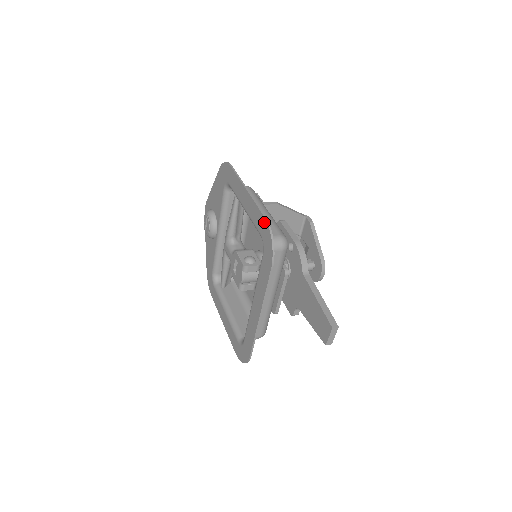
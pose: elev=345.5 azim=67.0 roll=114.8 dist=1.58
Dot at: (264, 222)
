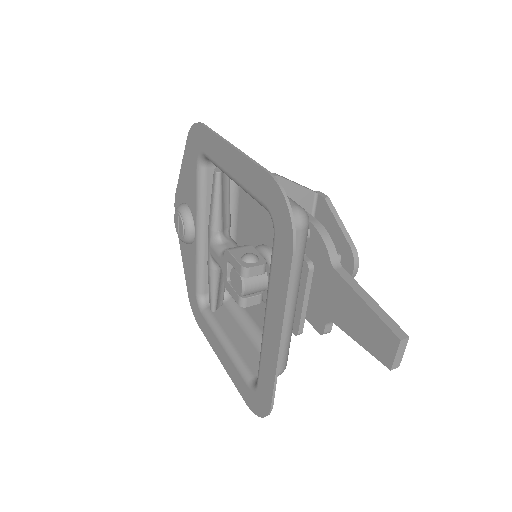
Dot at: (270, 182)
